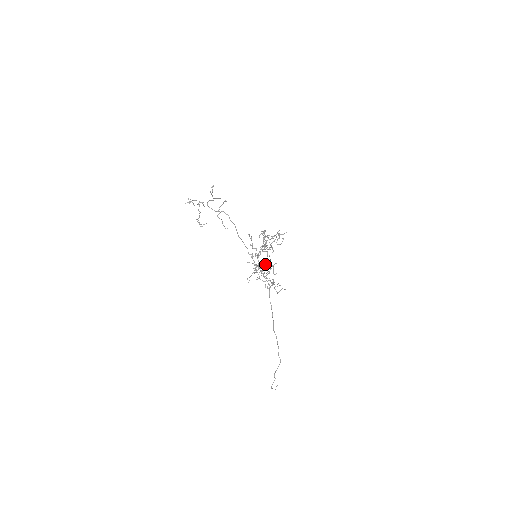
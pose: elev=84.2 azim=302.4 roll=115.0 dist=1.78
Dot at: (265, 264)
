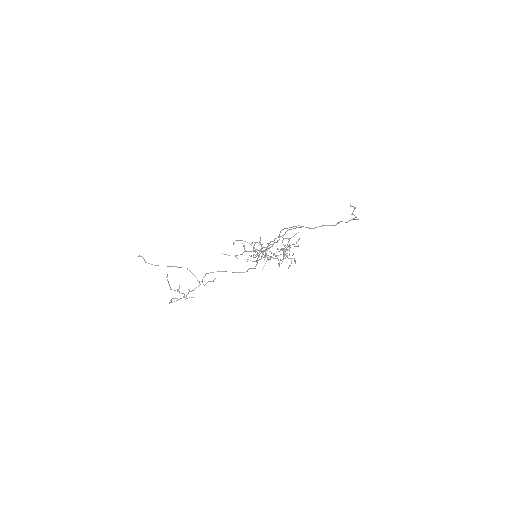
Dot at: occluded
